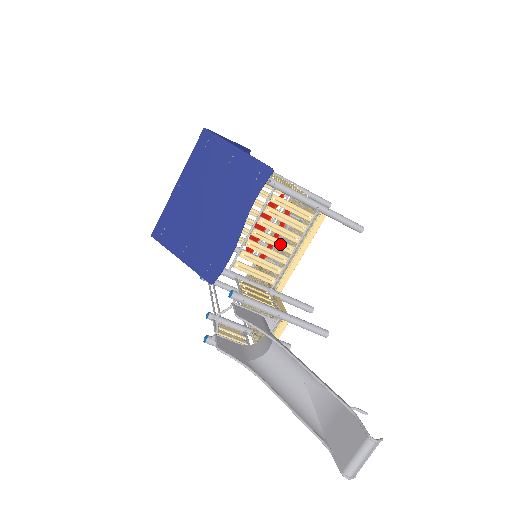
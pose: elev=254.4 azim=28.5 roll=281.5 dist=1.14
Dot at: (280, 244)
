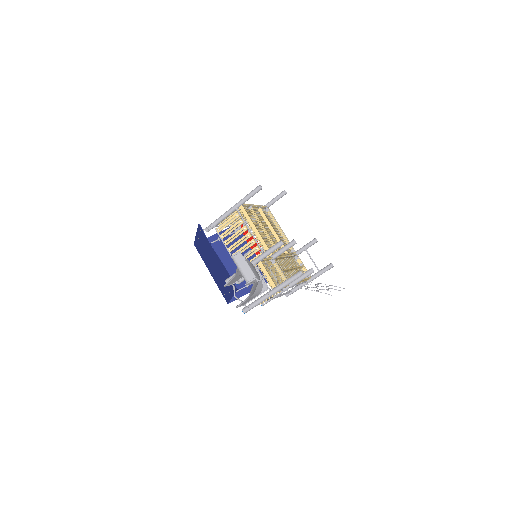
Dot at: (243, 239)
